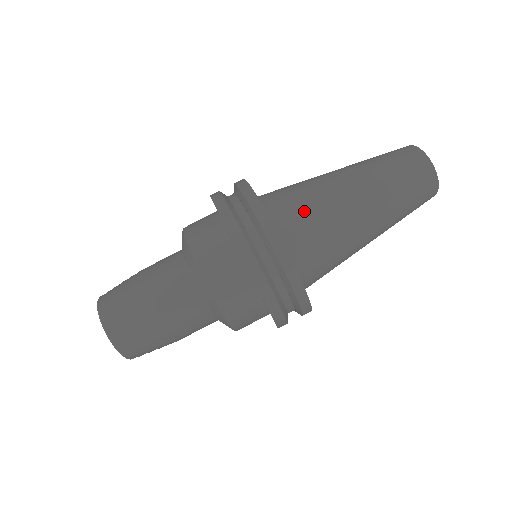
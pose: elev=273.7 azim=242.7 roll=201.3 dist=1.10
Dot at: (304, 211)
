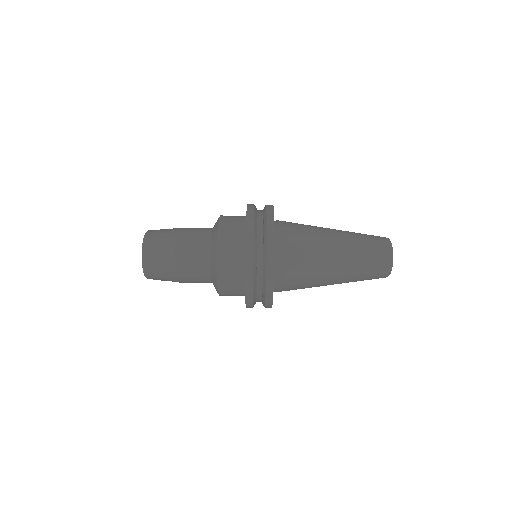
Dot at: (298, 270)
